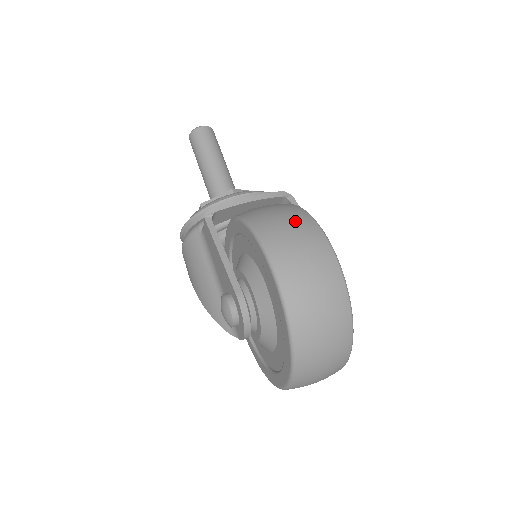
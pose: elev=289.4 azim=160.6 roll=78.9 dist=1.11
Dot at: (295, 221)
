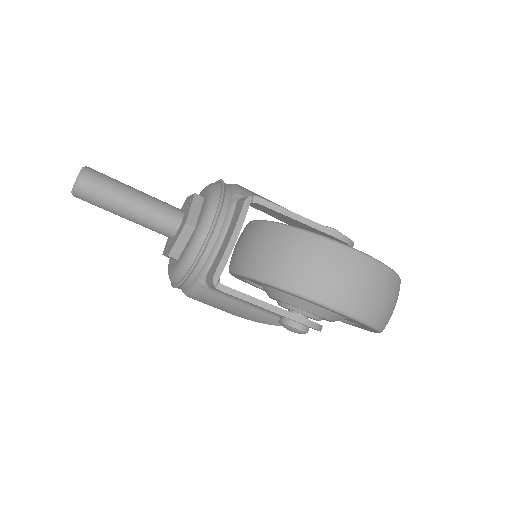
Dot at: (320, 258)
